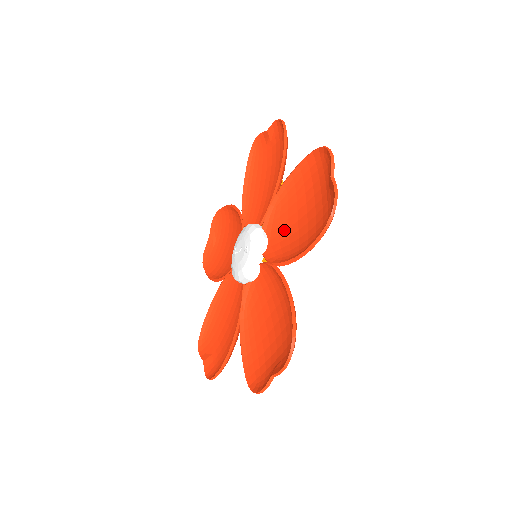
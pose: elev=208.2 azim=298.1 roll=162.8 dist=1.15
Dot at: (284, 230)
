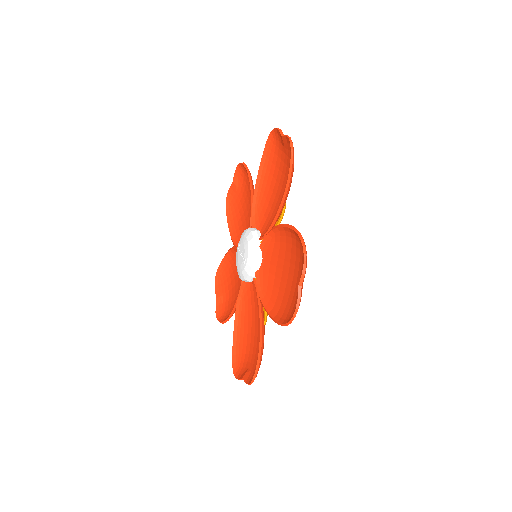
Dot at: (273, 265)
